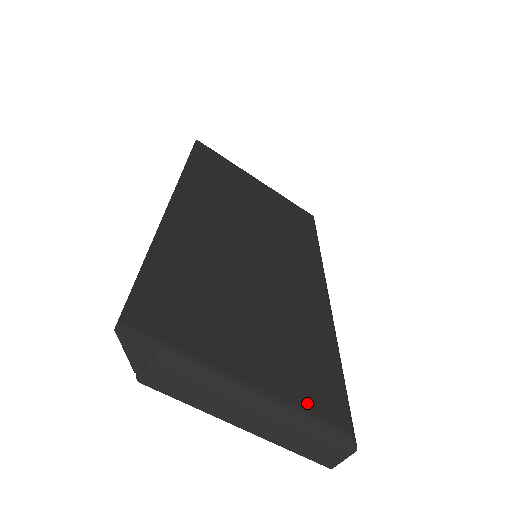
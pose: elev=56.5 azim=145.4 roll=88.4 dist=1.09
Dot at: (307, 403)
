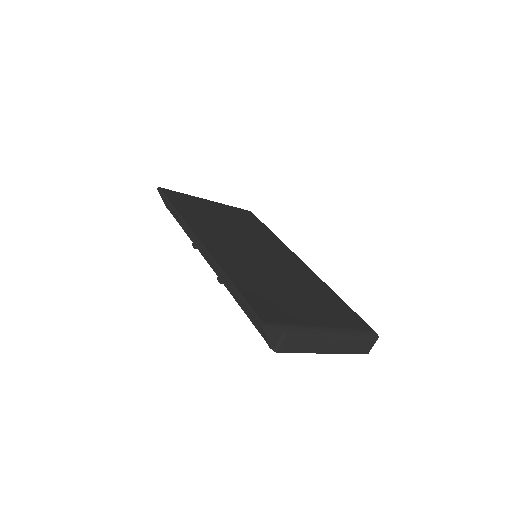
Dot at: (349, 325)
